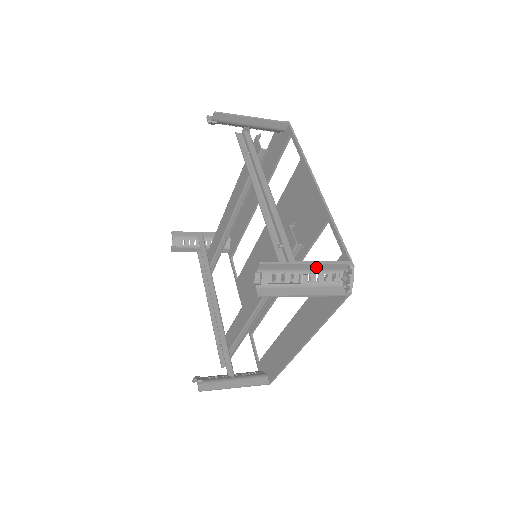
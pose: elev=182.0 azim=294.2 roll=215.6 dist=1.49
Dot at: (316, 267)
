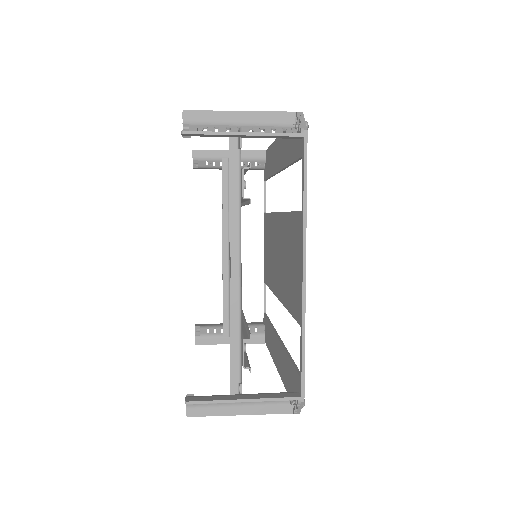
Dot at: (257, 398)
